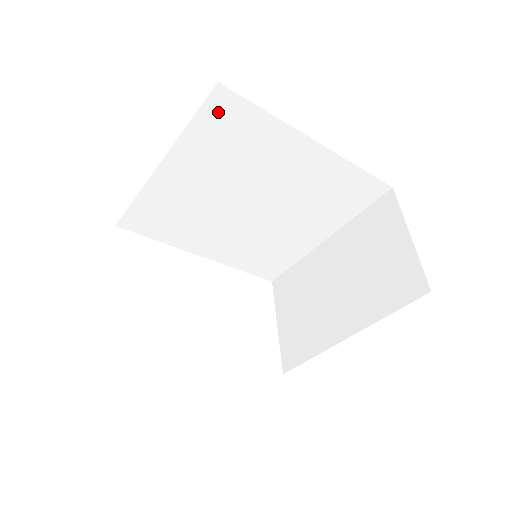
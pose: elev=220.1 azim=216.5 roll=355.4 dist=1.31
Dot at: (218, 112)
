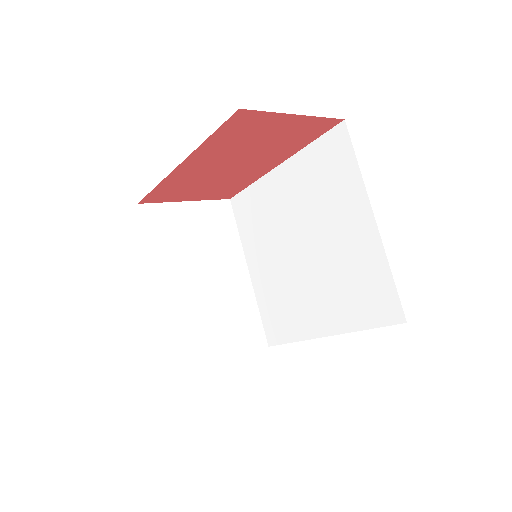
Dot at: (240, 212)
